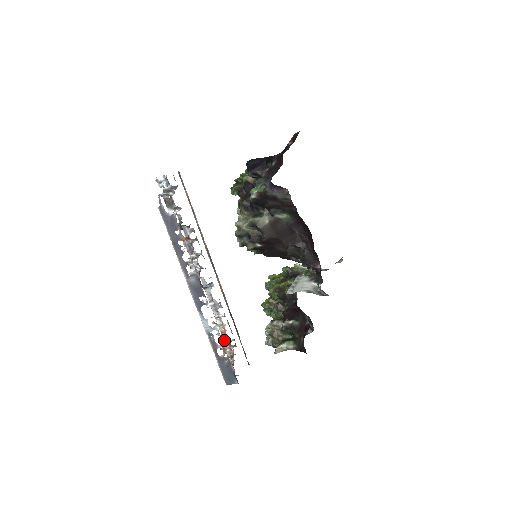
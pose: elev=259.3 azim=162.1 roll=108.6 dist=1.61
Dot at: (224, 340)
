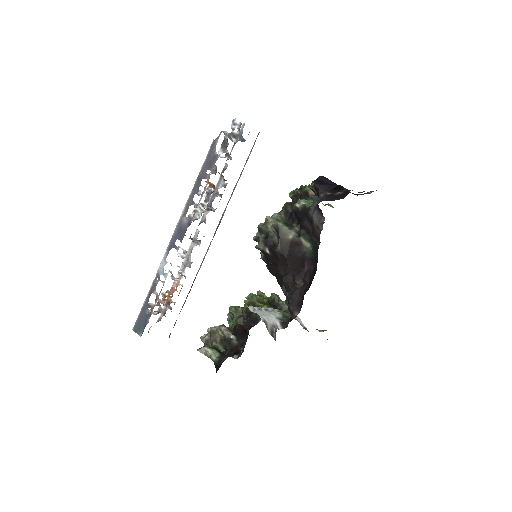
Dot at: occluded
